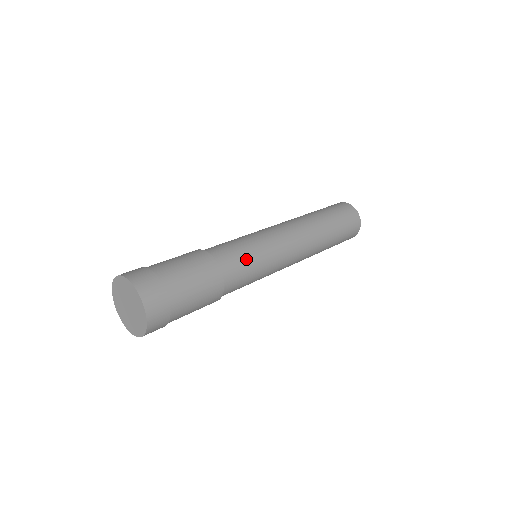
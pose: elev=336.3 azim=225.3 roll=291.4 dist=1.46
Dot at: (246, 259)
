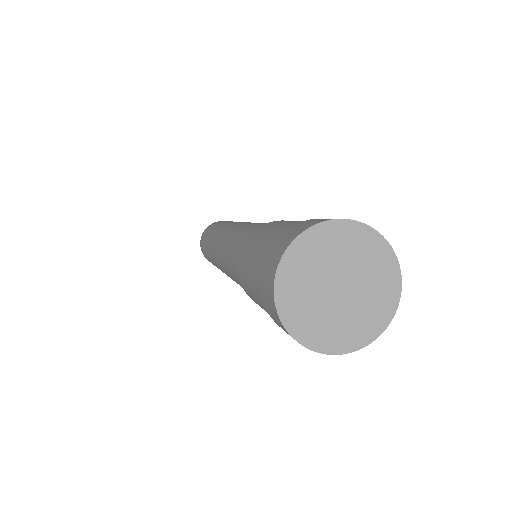
Dot at: occluded
